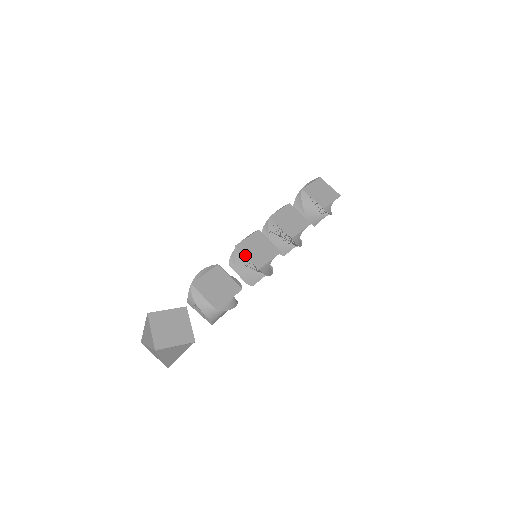
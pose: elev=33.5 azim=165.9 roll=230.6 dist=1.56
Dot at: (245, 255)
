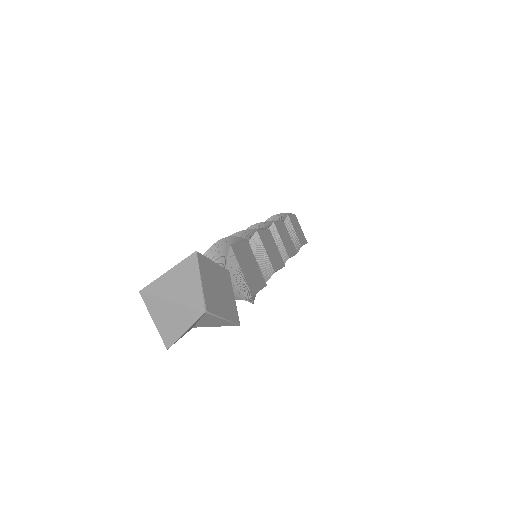
Dot at: (264, 247)
